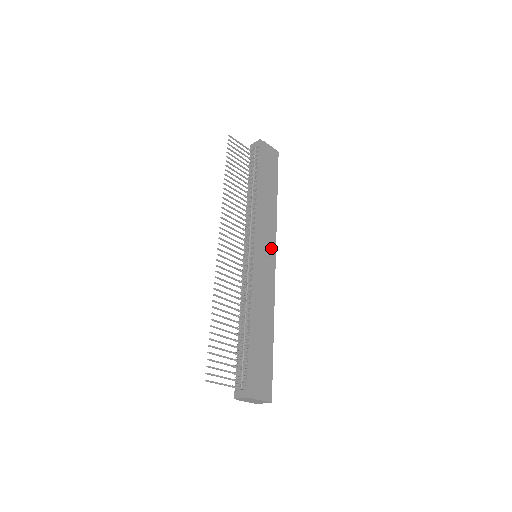
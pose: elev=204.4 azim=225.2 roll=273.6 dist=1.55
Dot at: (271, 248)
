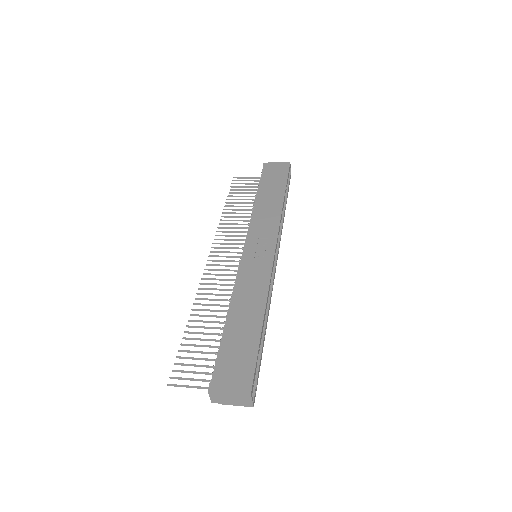
Dot at: (269, 241)
